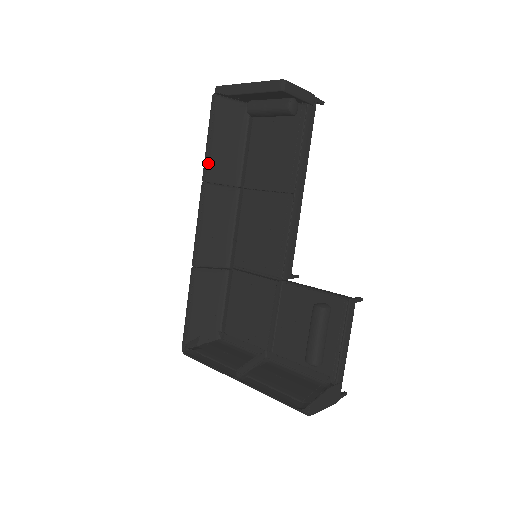
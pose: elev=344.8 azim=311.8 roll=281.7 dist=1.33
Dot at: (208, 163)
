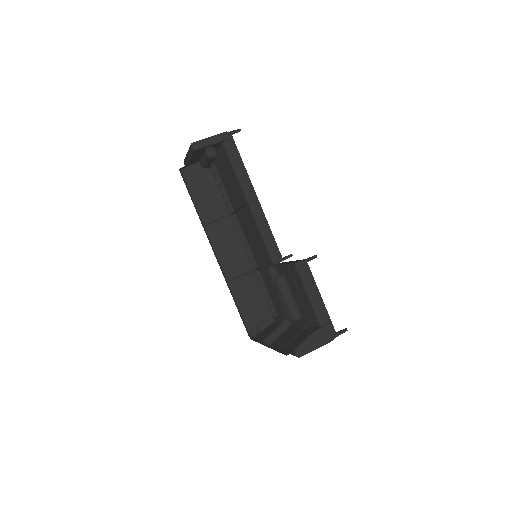
Dot at: (202, 212)
